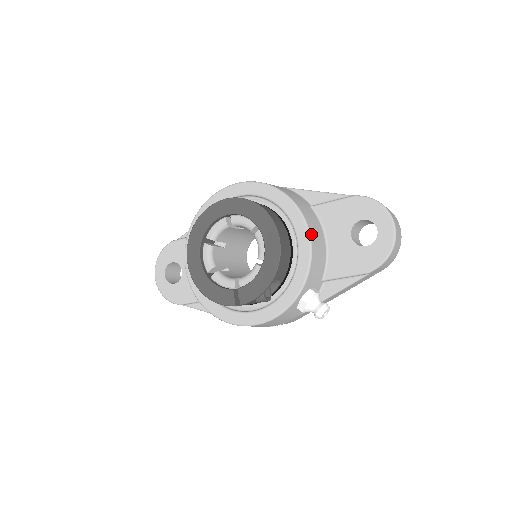
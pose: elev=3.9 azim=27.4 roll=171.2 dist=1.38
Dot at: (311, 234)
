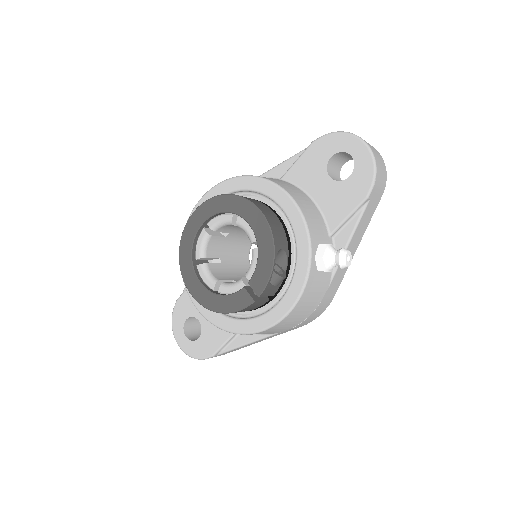
Dot at: (289, 193)
